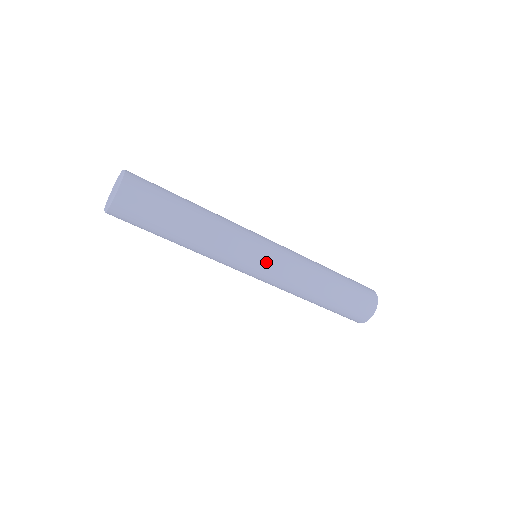
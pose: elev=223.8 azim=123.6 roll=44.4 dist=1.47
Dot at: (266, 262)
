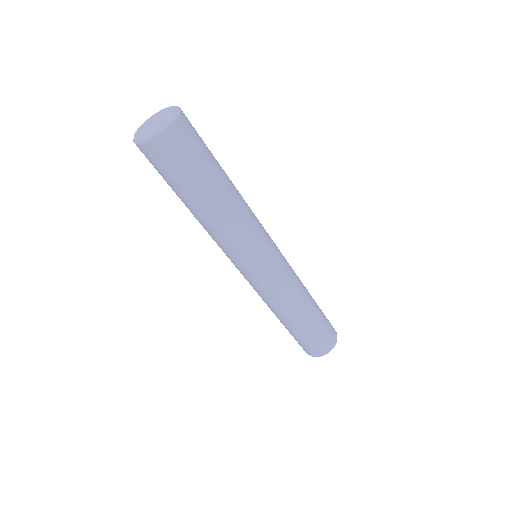
Dot at: (251, 276)
